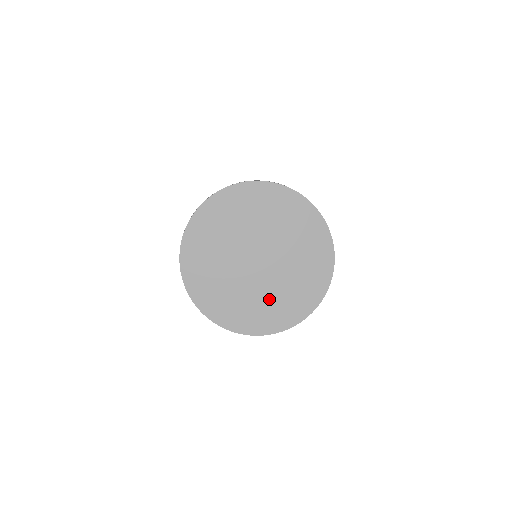
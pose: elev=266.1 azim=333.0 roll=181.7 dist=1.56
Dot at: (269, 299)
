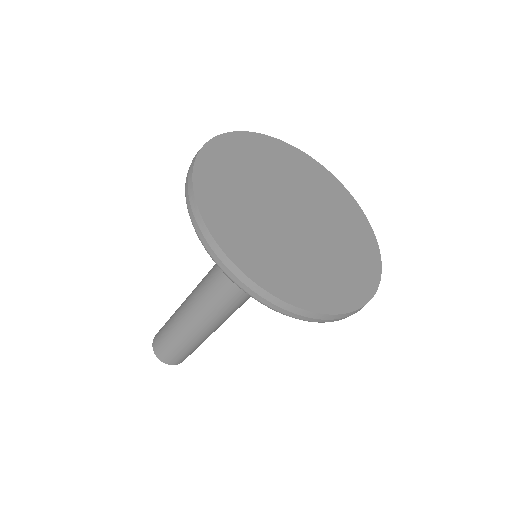
Dot at: (305, 263)
